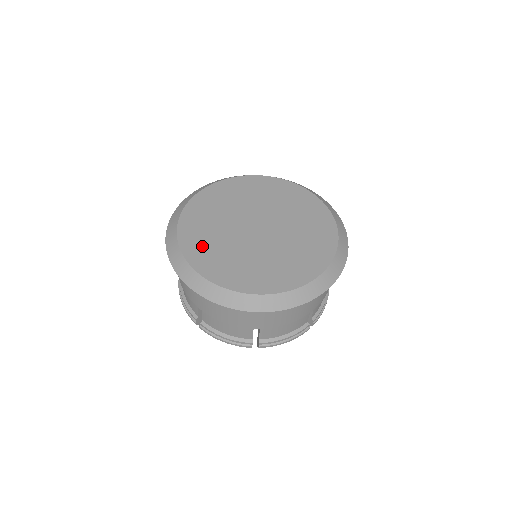
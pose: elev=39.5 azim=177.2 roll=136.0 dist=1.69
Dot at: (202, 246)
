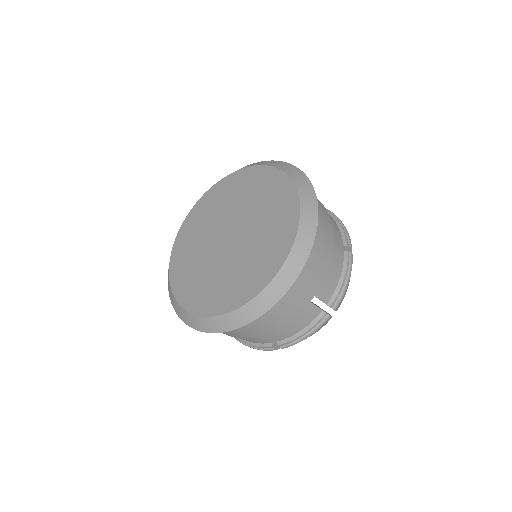
Dot at: (188, 236)
